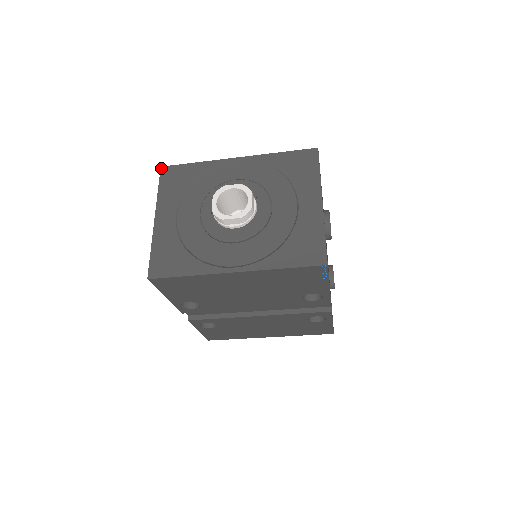
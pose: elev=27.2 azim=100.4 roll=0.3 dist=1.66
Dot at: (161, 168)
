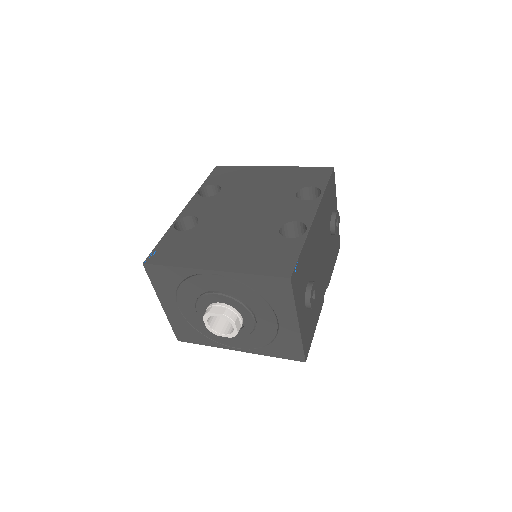
Dot at: (143, 265)
